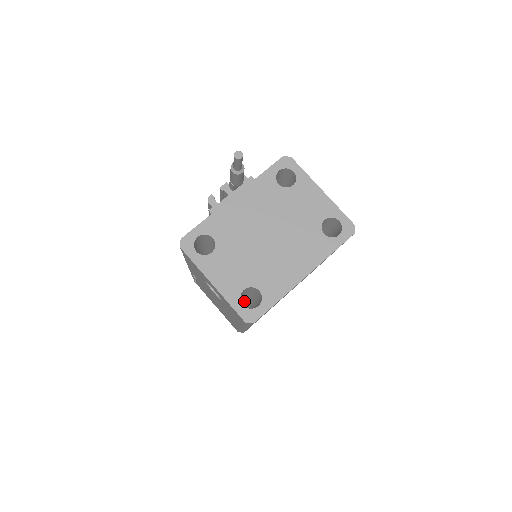
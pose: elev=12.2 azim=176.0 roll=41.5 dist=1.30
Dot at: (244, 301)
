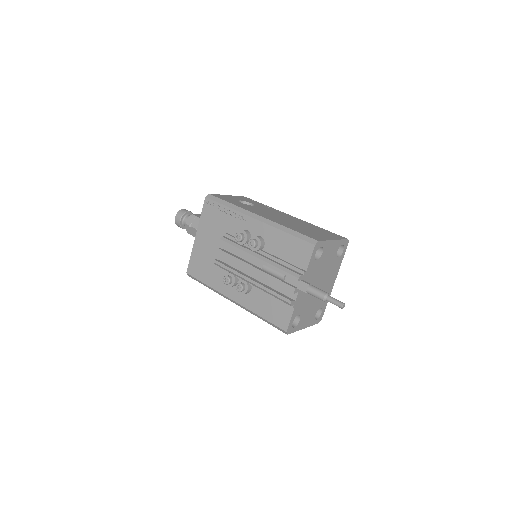
Dot at: occluded
